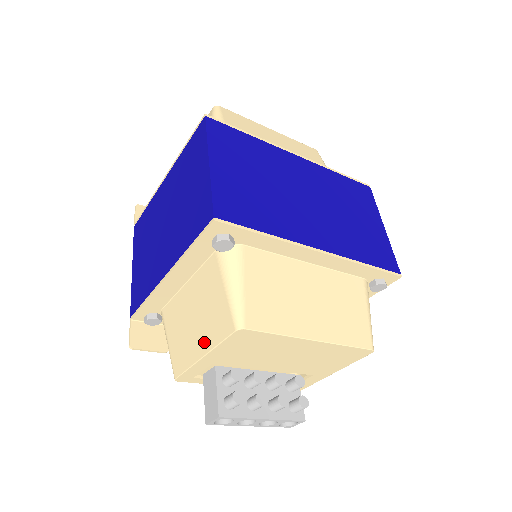
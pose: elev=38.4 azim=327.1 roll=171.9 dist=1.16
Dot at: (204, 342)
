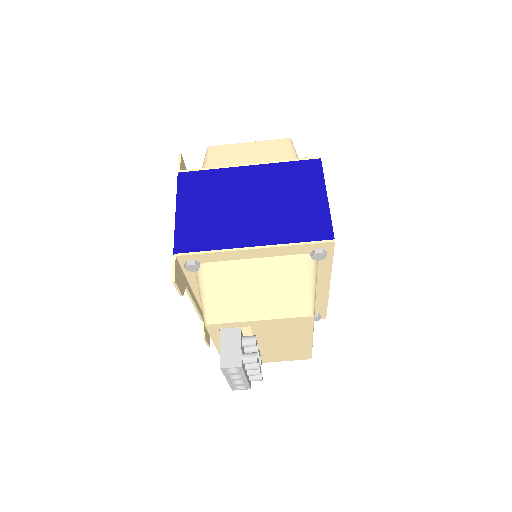
Dot at: (266, 310)
